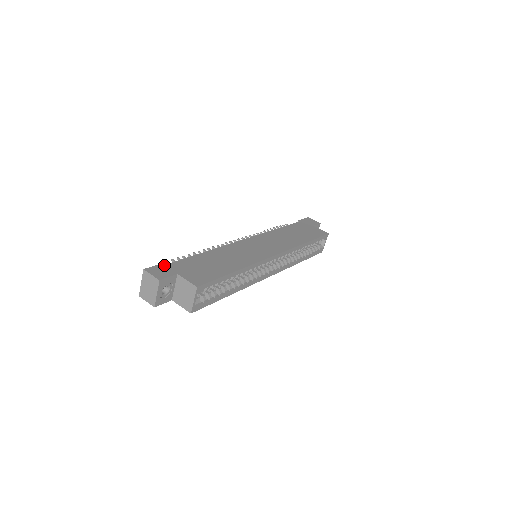
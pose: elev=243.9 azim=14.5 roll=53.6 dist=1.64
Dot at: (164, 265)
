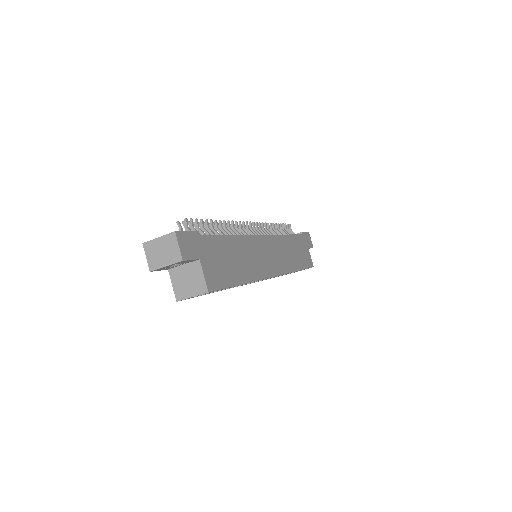
Dot at: (194, 236)
